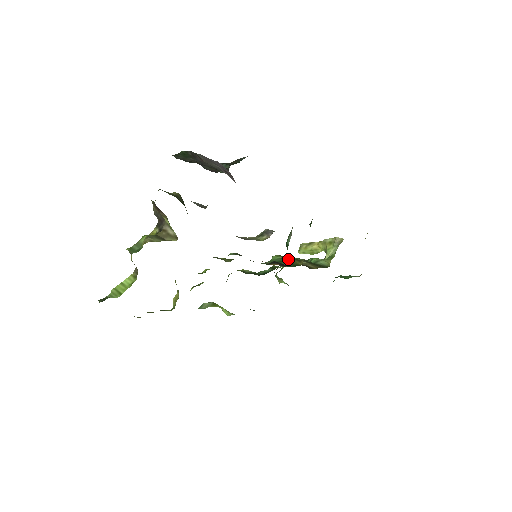
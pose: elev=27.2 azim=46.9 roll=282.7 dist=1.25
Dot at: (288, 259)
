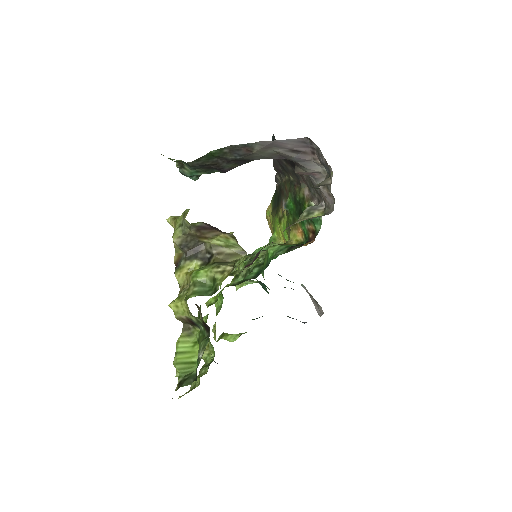
Dot at: occluded
